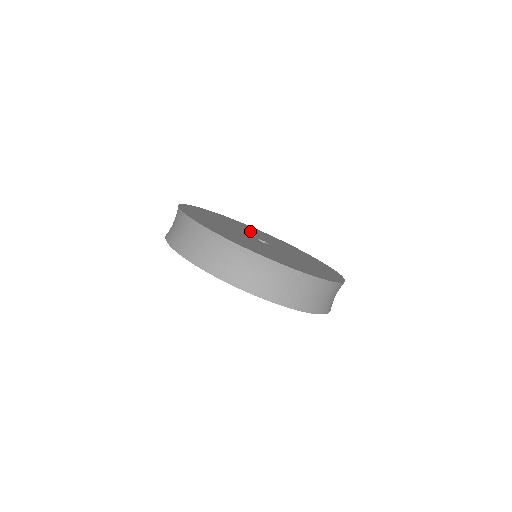
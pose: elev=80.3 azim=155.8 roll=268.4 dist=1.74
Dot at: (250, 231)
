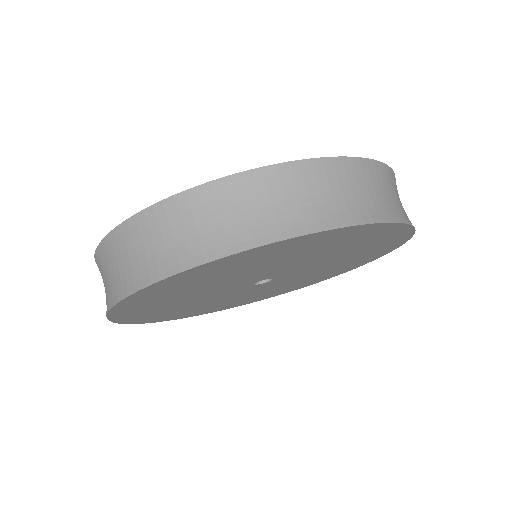
Dot at: occluded
